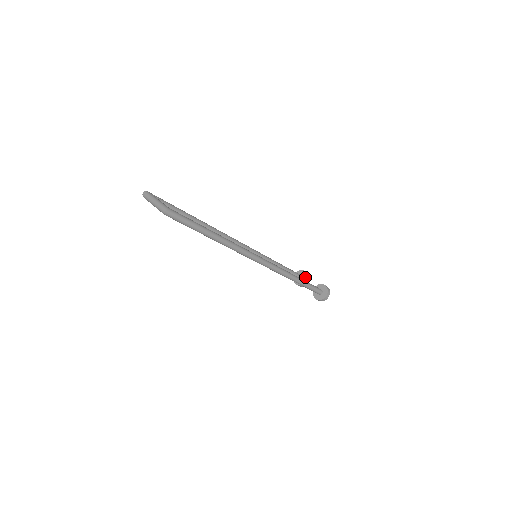
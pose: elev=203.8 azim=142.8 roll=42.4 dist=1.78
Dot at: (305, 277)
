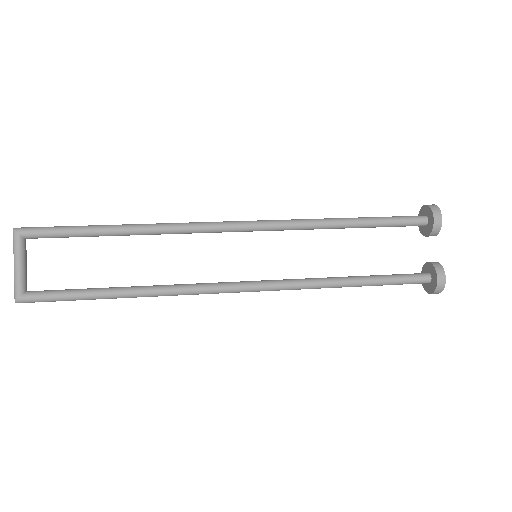
Dot at: (429, 229)
